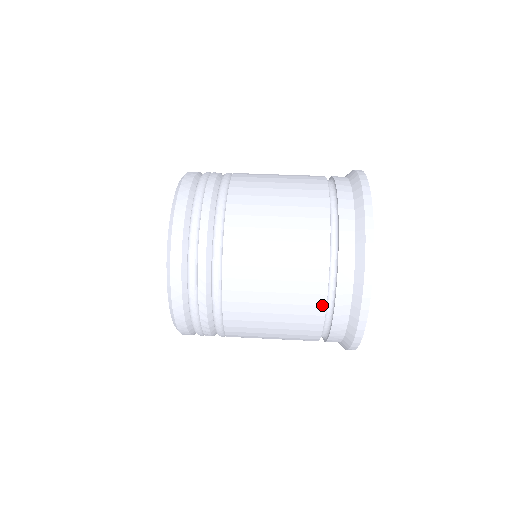
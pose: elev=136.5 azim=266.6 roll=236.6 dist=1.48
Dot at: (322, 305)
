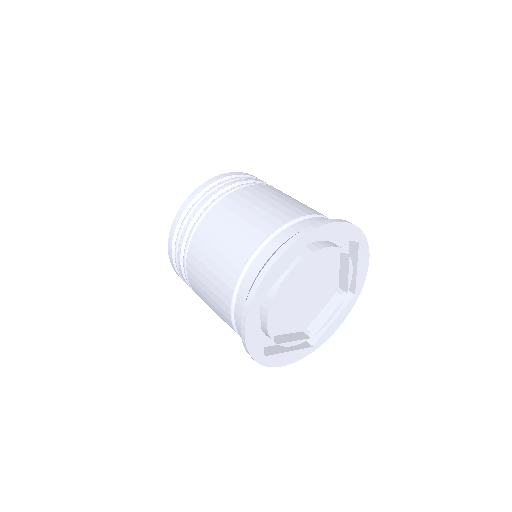
Dot at: (229, 297)
